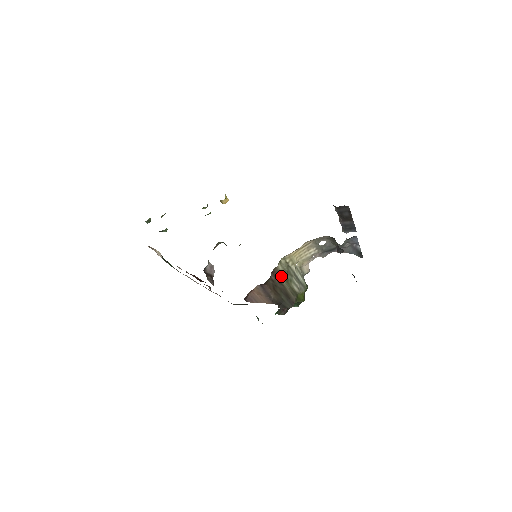
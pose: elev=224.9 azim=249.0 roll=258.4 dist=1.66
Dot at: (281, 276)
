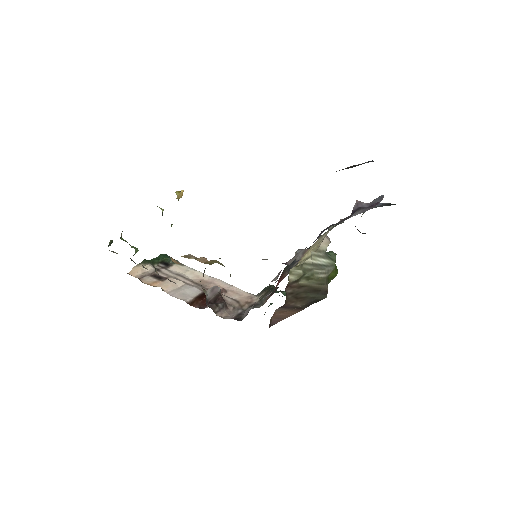
Dot at: (298, 281)
